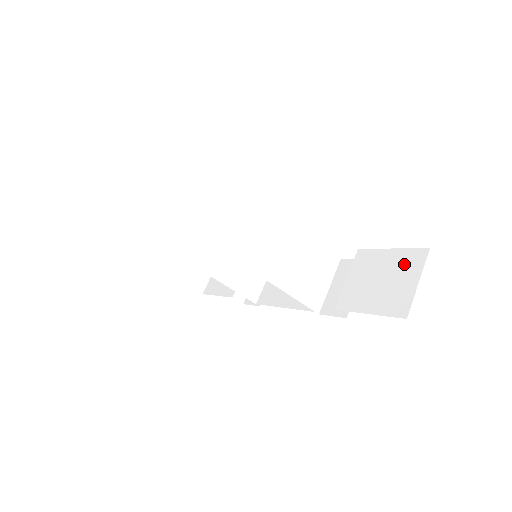
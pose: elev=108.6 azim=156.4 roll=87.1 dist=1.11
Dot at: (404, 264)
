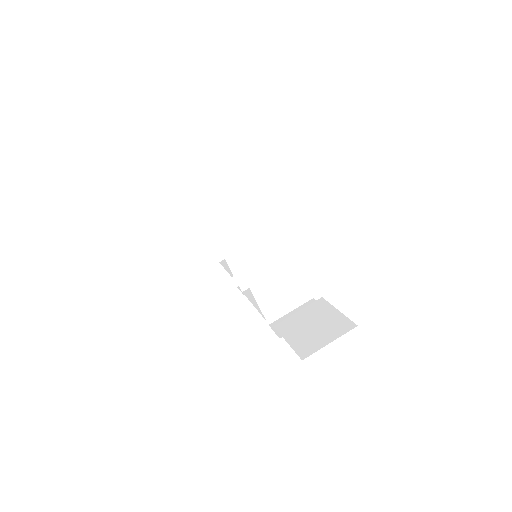
Dot at: (335, 325)
